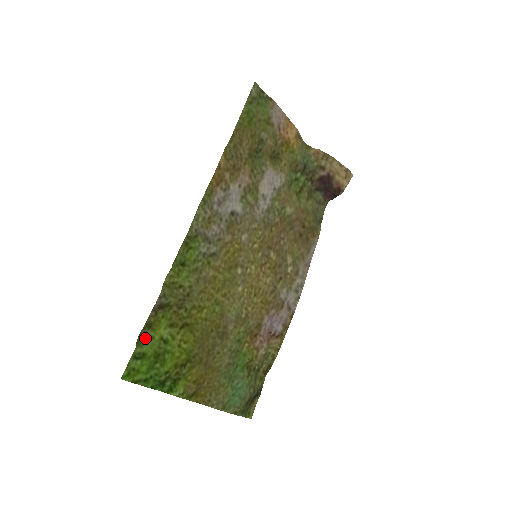
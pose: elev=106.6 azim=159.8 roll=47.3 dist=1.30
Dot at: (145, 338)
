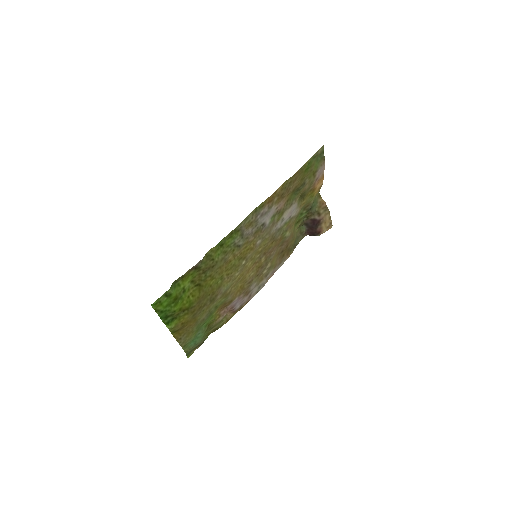
Dot at: (176, 284)
